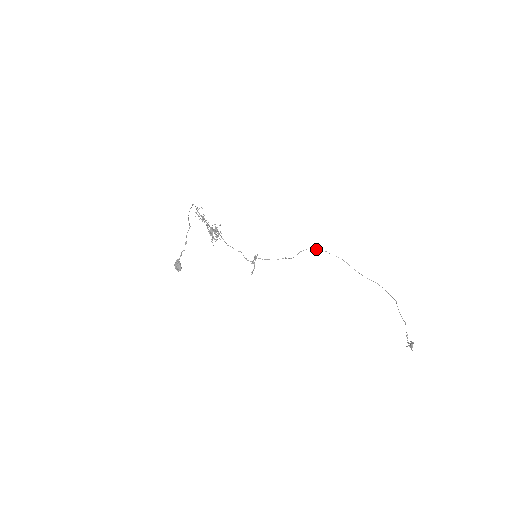
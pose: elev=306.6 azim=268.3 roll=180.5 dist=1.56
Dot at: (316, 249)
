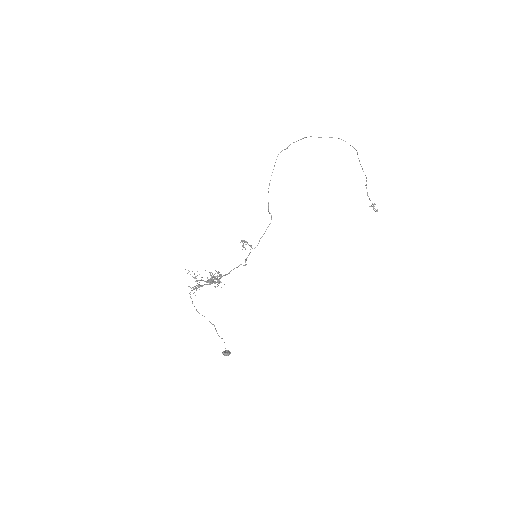
Dot at: occluded
